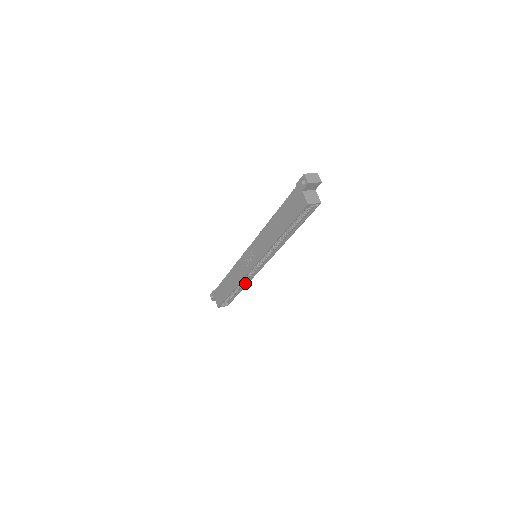
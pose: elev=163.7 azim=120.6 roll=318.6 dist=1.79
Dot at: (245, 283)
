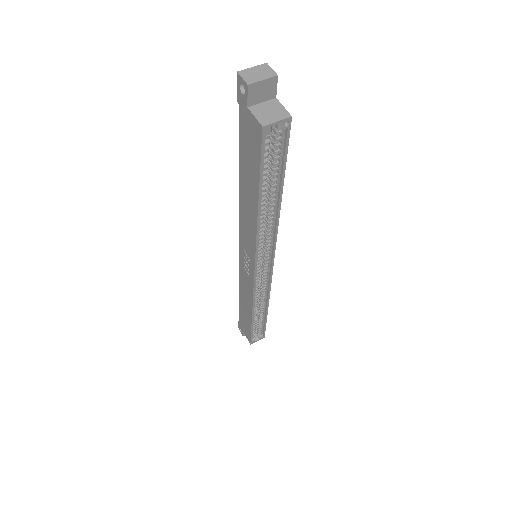
Dot at: (265, 301)
